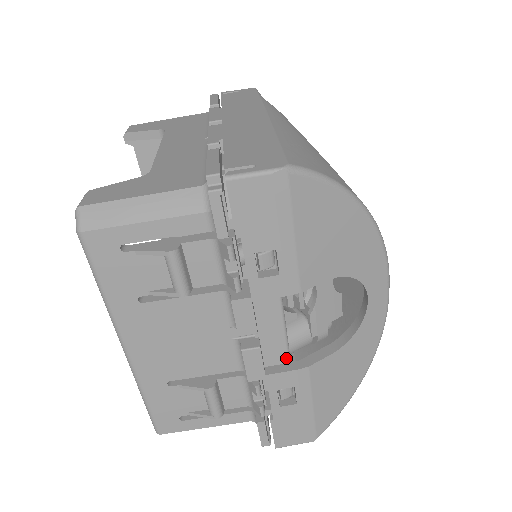
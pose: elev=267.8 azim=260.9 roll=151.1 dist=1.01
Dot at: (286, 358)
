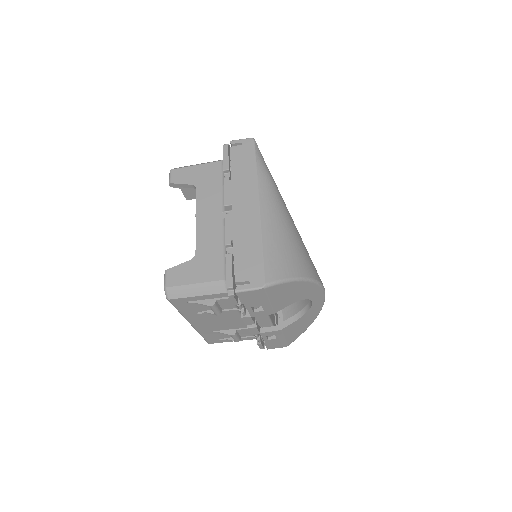
Dot at: (270, 324)
